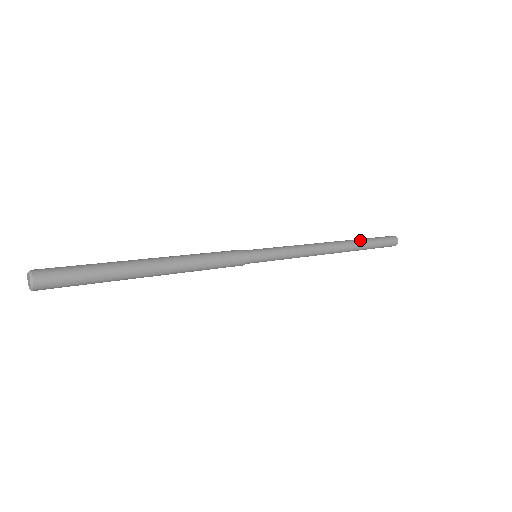
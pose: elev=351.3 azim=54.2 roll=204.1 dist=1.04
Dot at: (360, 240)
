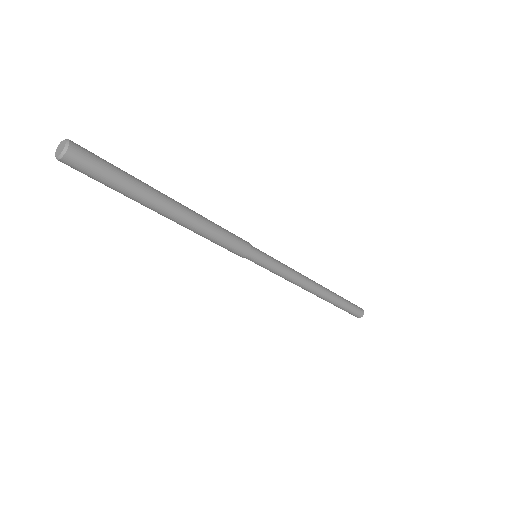
Dot at: (335, 293)
